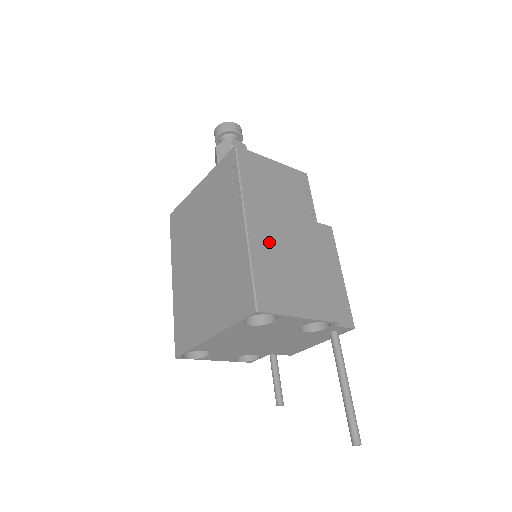
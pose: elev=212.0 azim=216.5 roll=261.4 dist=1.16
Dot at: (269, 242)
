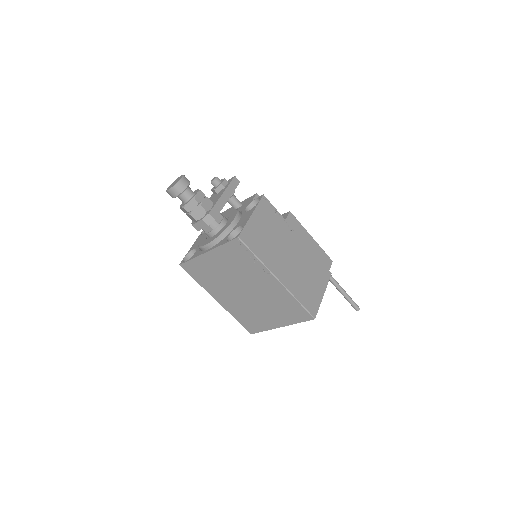
Dot at: (291, 276)
